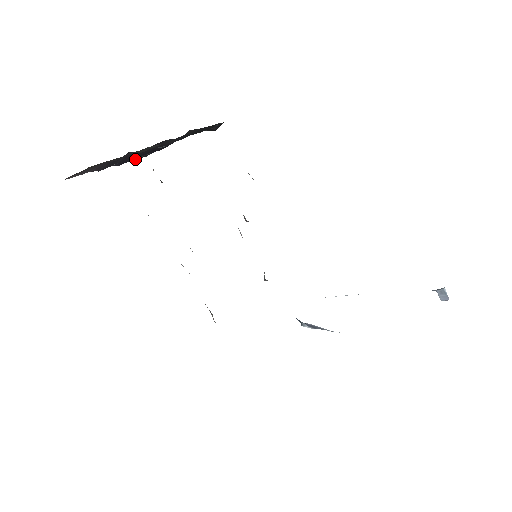
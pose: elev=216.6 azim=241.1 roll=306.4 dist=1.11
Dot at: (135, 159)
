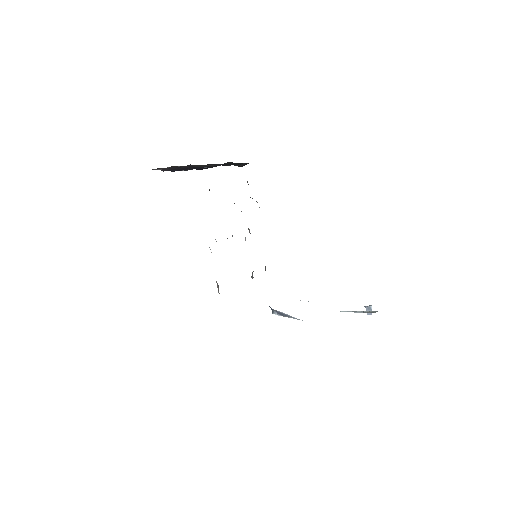
Dot at: occluded
